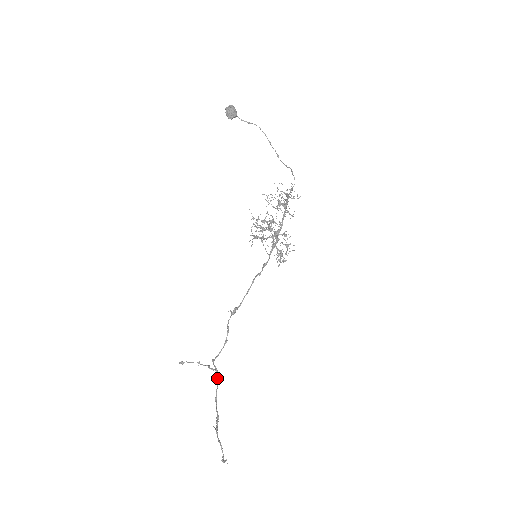
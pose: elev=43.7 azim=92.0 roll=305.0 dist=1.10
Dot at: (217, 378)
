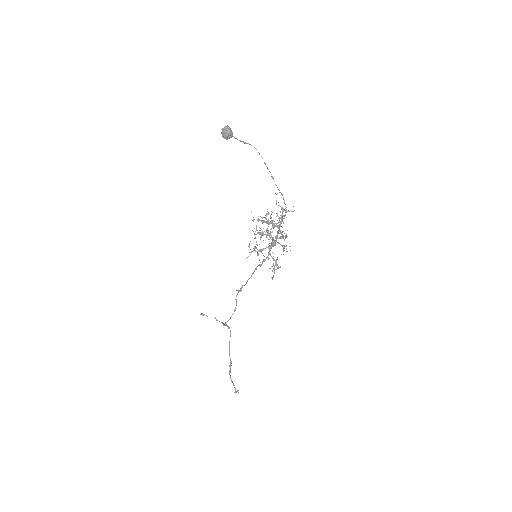
Dot at: (230, 332)
